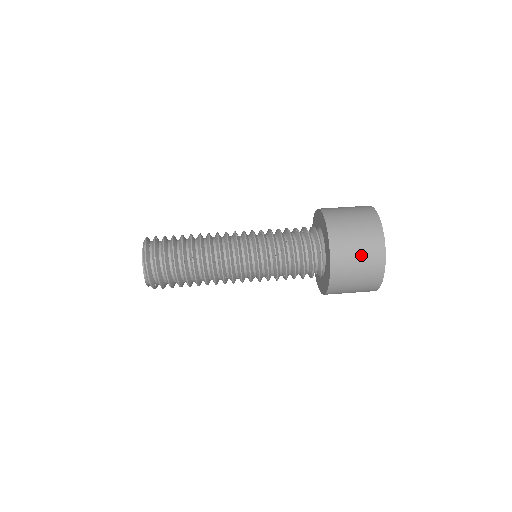
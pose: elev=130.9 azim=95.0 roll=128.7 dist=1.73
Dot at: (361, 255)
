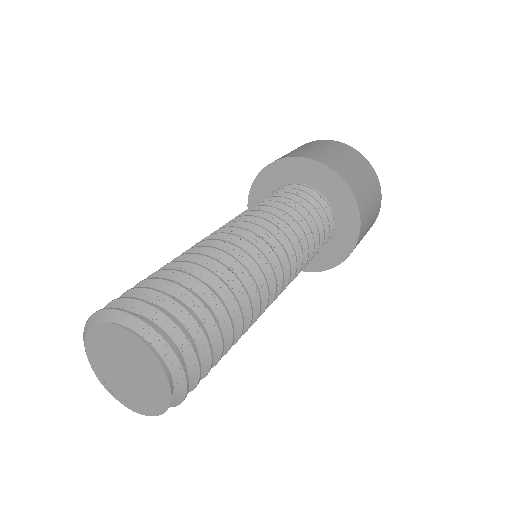
Dot at: (351, 162)
